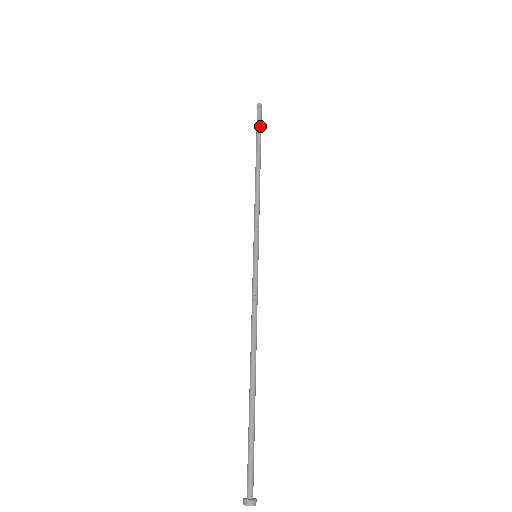
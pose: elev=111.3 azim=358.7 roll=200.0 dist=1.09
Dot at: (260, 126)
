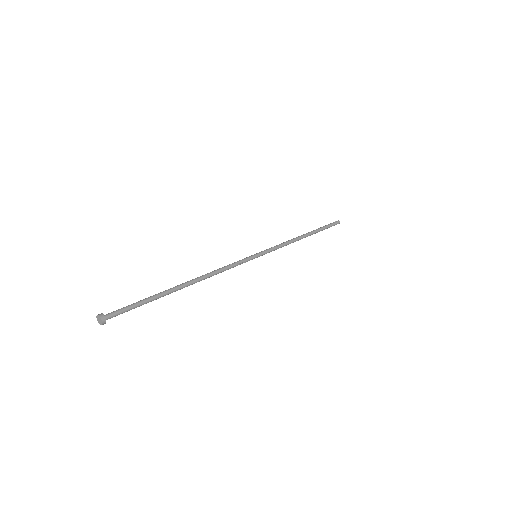
Dot at: (328, 226)
